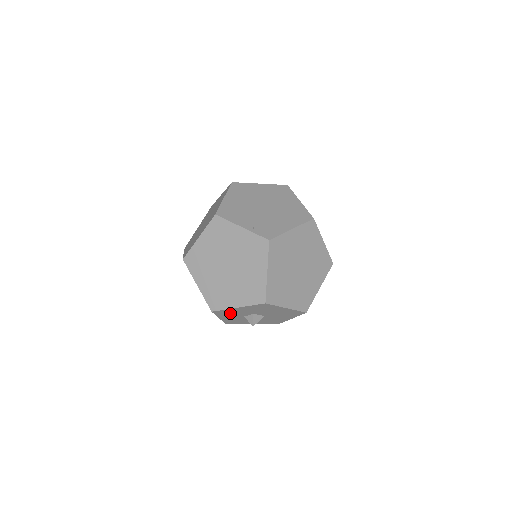
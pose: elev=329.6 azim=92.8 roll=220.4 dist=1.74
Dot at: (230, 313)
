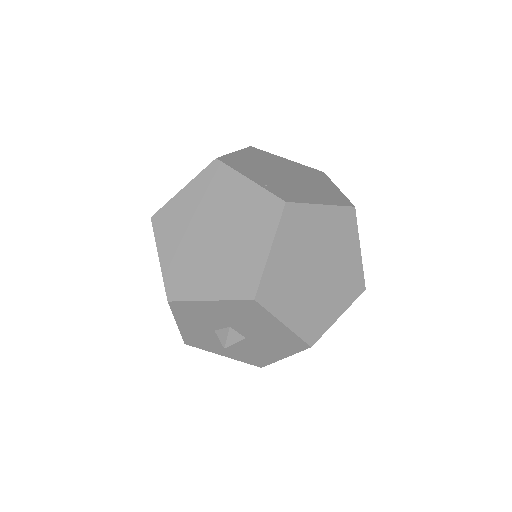
Dot at: (195, 314)
